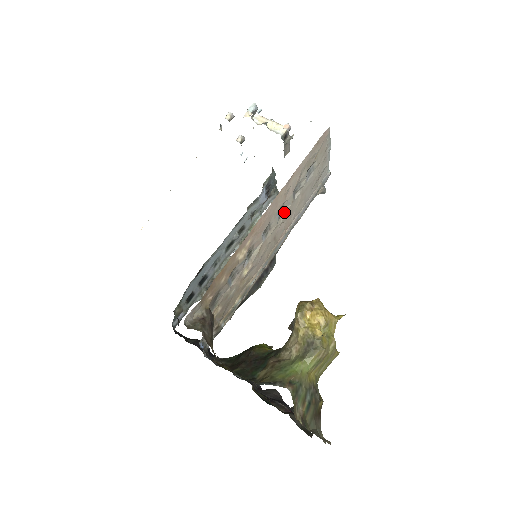
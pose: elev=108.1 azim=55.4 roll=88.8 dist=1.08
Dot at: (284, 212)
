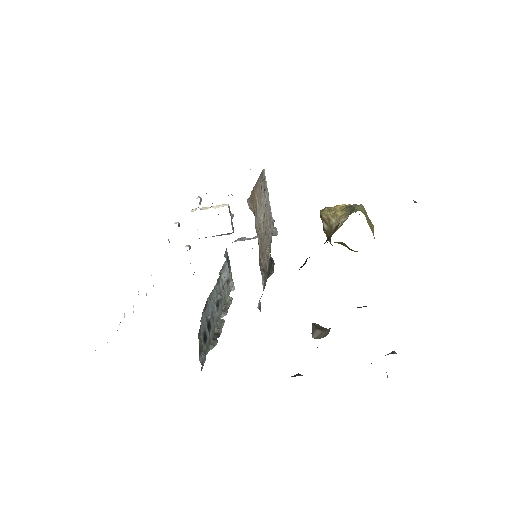
Dot at: (264, 209)
